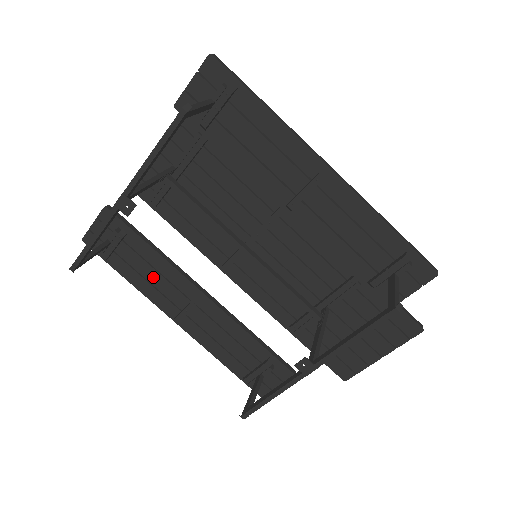
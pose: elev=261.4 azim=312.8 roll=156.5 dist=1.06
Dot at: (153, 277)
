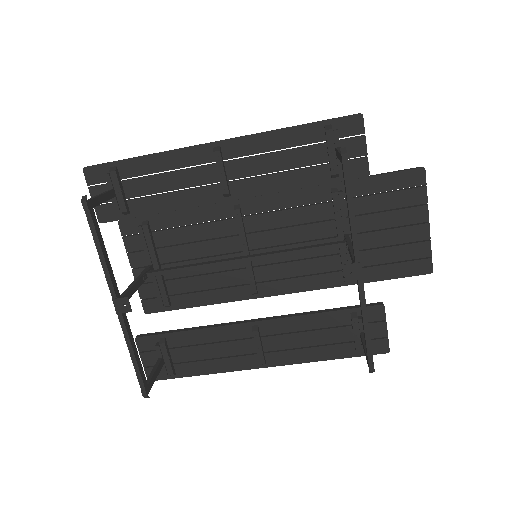
Dot at: (214, 351)
